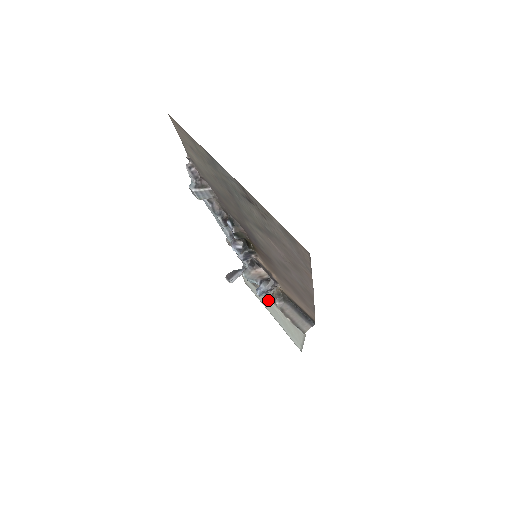
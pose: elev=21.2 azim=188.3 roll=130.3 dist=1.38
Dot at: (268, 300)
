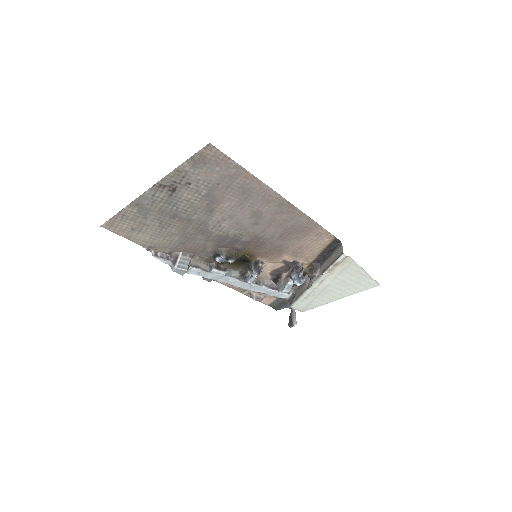
Dot at: (316, 287)
